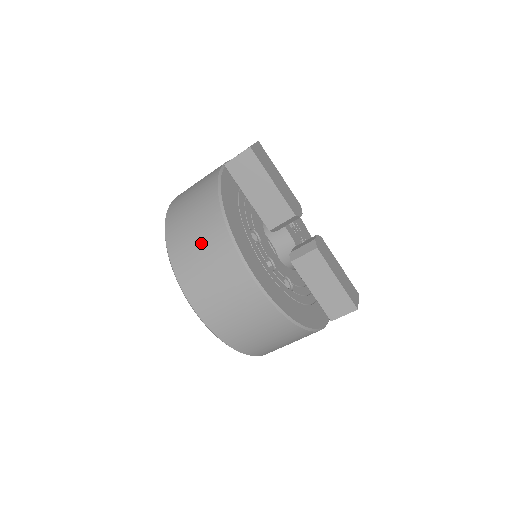
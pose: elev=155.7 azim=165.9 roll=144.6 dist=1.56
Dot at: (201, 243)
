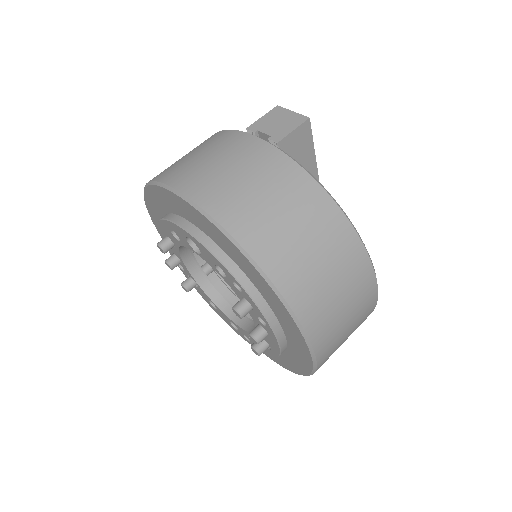
Dot at: (327, 261)
